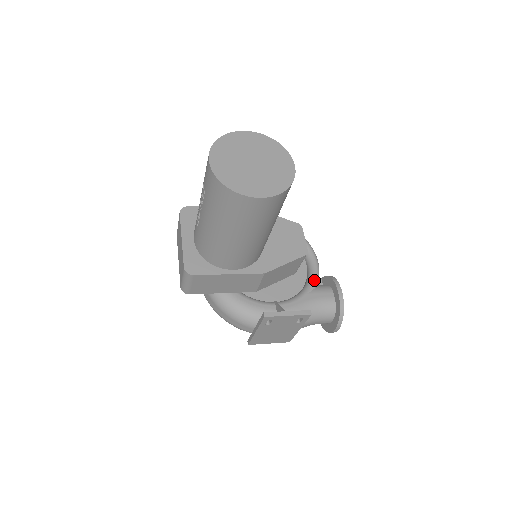
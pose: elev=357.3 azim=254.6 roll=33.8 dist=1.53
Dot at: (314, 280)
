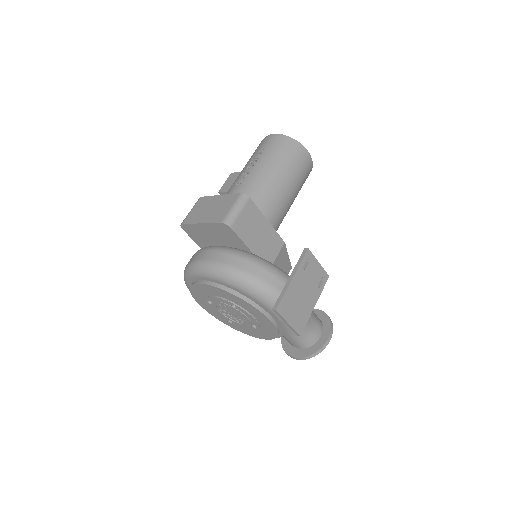
Dot at: occluded
